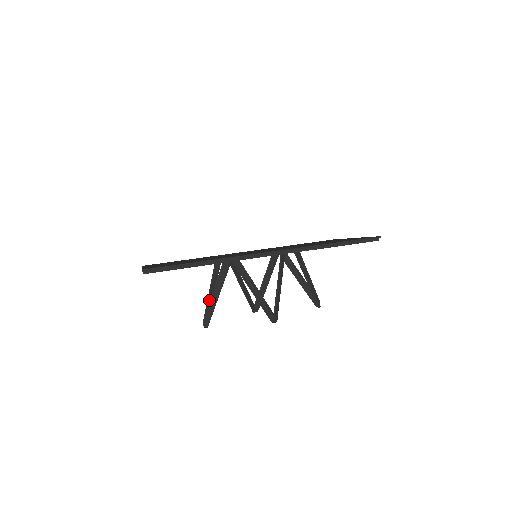
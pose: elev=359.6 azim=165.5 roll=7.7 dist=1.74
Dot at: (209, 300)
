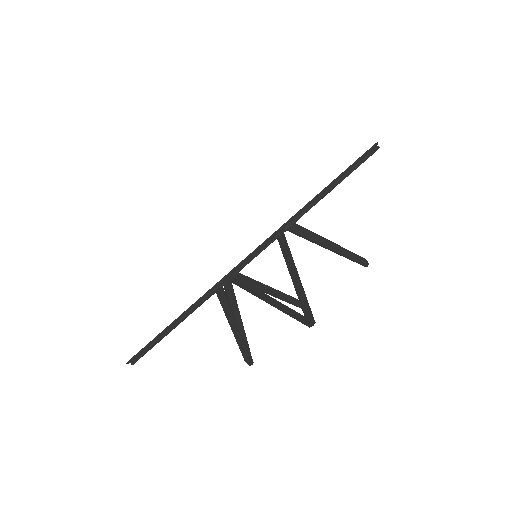
Dot at: occluded
